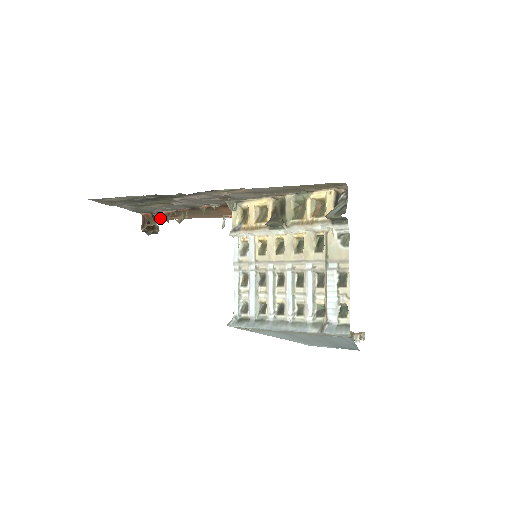
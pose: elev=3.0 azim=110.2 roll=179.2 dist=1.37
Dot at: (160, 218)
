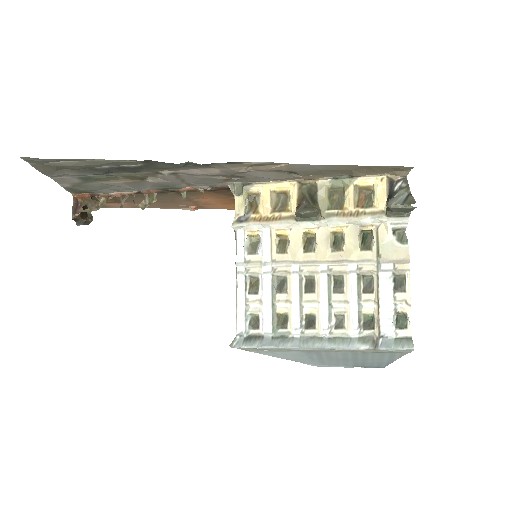
Dot at: (94, 203)
